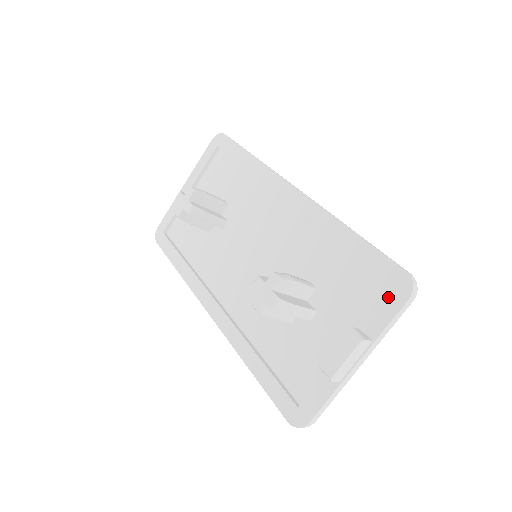
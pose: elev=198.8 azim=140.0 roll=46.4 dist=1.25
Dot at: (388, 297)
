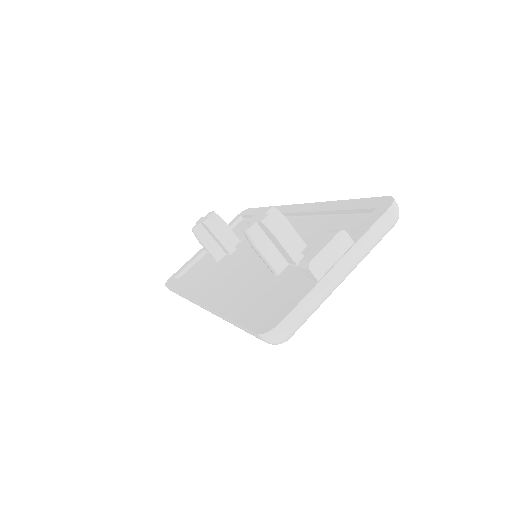
Dot at: (371, 214)
